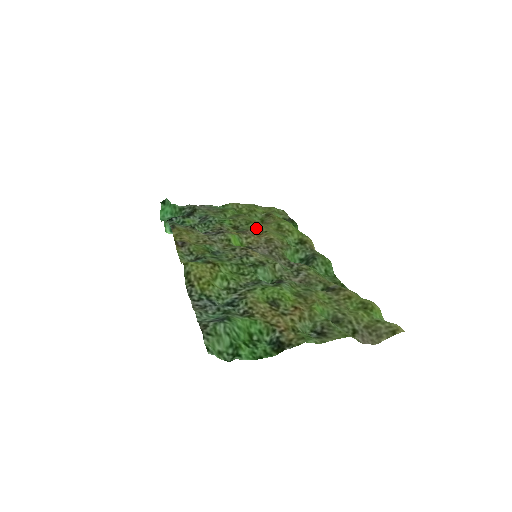
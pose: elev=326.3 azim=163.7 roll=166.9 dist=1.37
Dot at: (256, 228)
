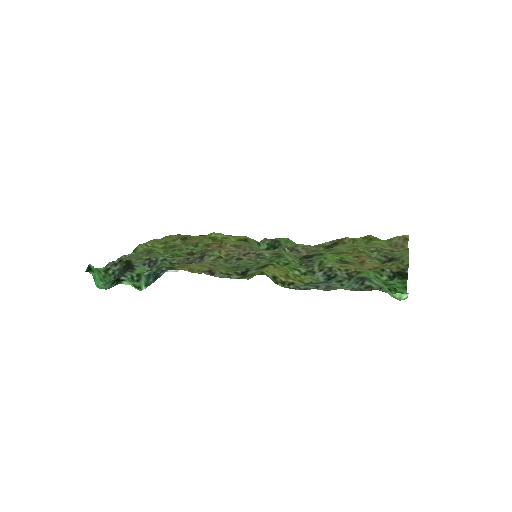
Dot at: (210, 244)
